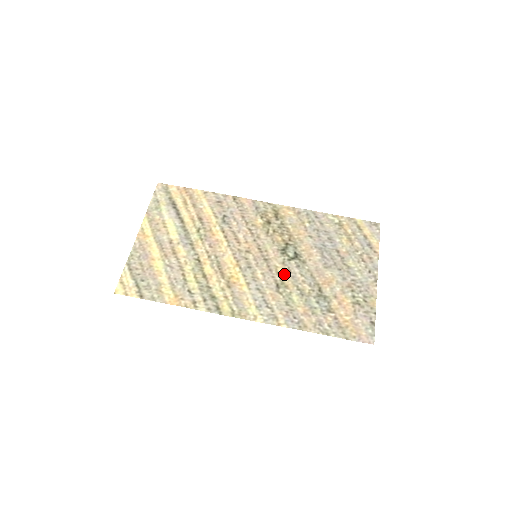
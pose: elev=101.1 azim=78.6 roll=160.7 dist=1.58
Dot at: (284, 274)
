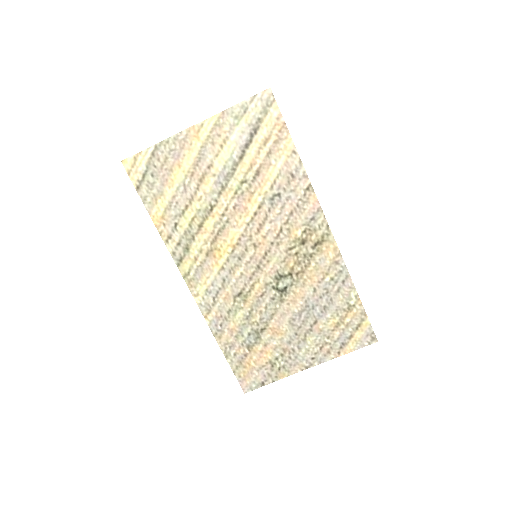
Dot at: (256, 292)
